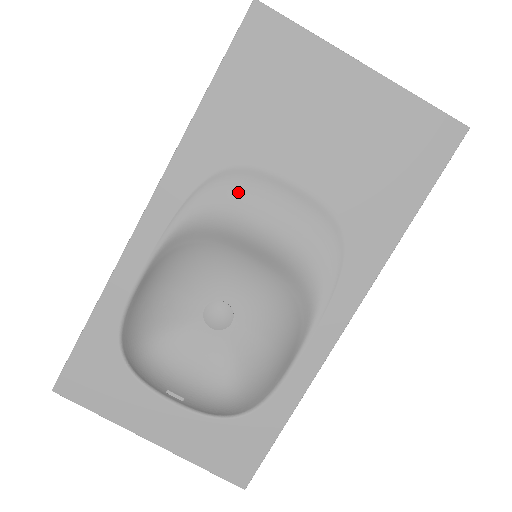
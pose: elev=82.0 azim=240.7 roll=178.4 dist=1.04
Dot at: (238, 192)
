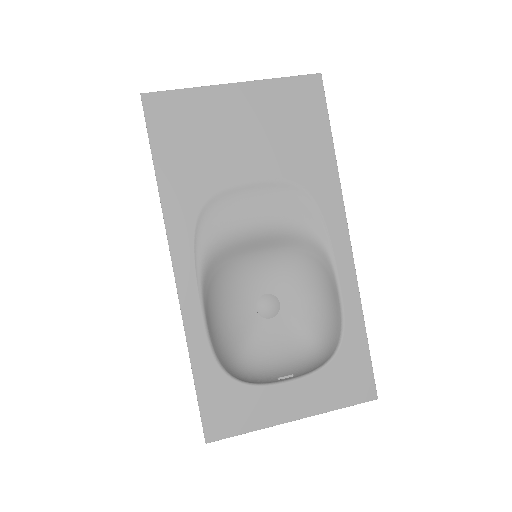
Dot at: (221, 214)
